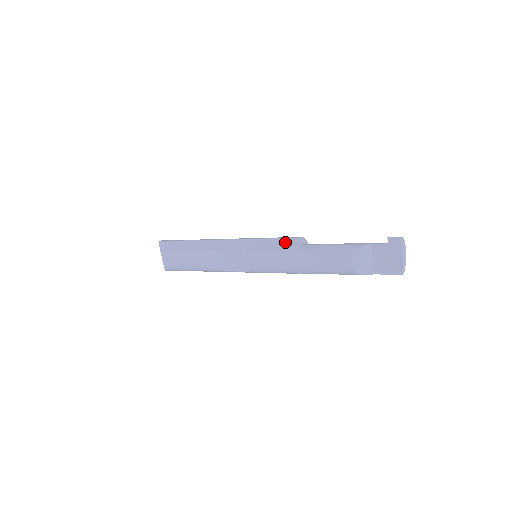
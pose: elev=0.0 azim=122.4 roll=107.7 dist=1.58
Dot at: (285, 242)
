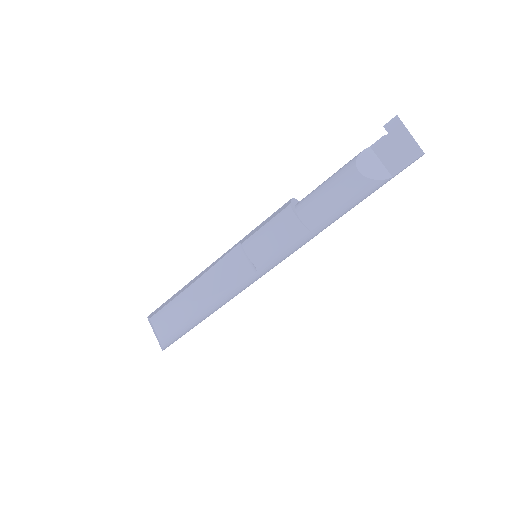
Dot at: (279, 210)
